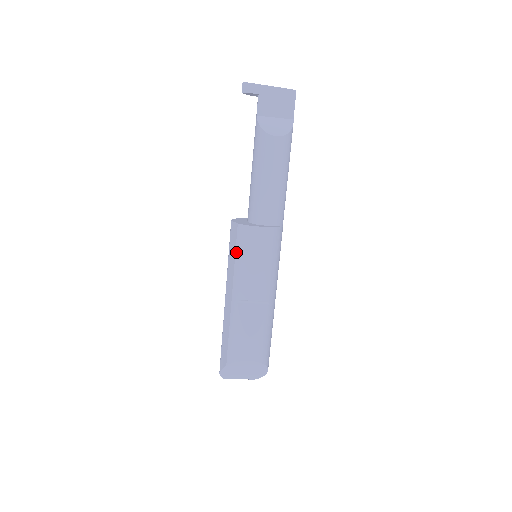
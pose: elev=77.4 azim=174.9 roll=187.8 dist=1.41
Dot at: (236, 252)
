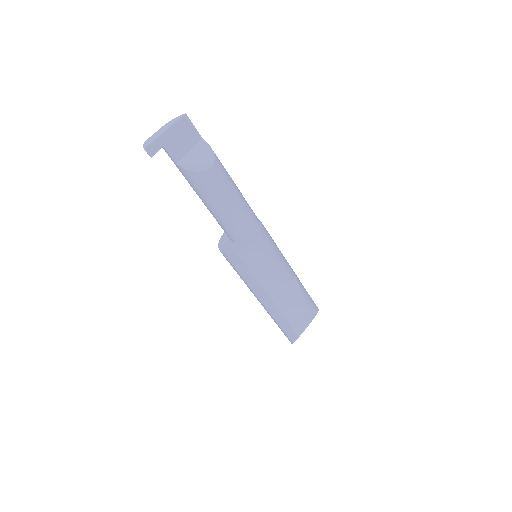
Dot at: (250, 271)
